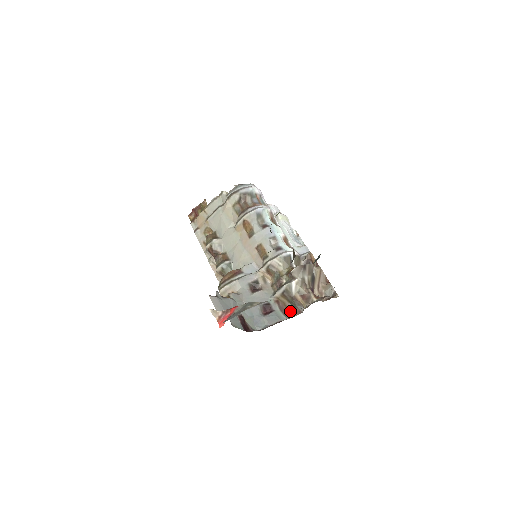
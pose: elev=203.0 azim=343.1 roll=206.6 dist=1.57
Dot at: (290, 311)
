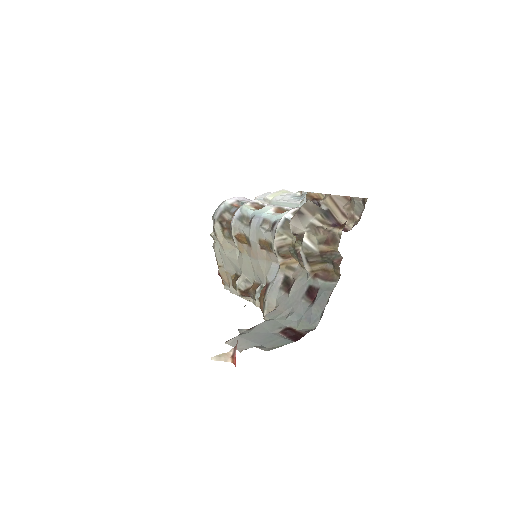
Dot at: (334, 271)
